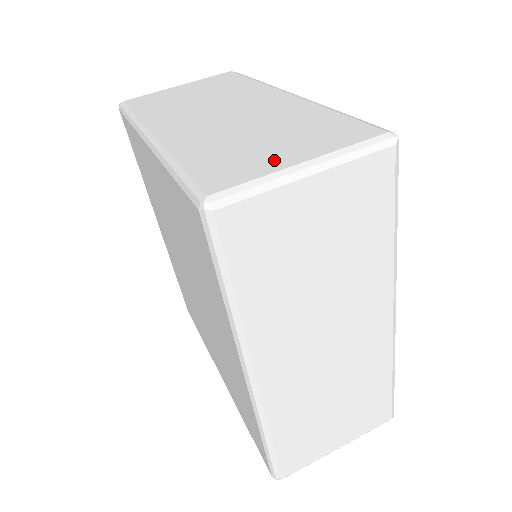
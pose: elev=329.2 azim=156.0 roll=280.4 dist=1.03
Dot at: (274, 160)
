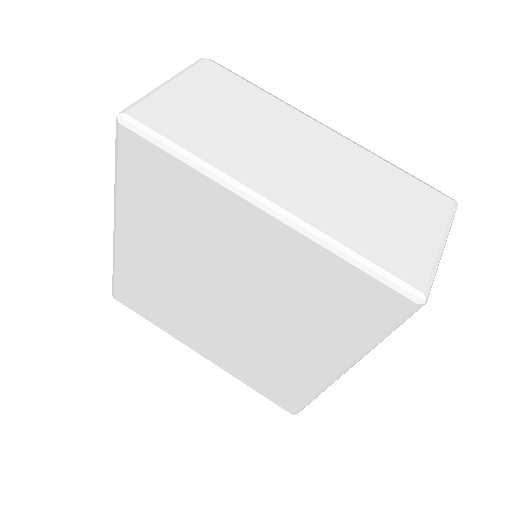
Dot at: (421, 241)
